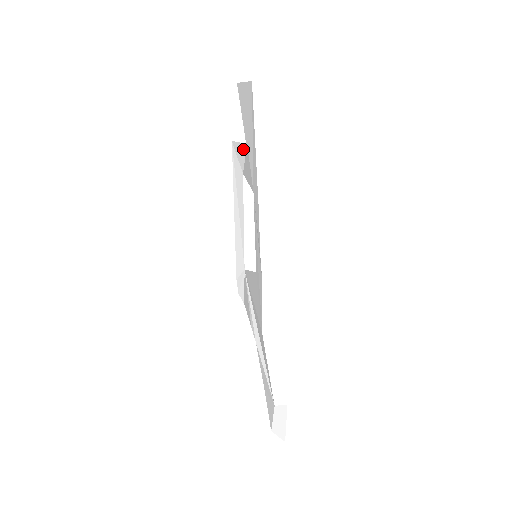
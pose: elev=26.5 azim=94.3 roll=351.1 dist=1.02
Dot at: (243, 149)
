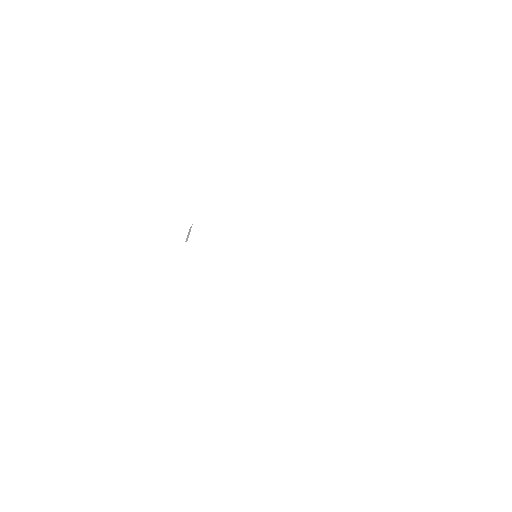
Dot at: occluded
